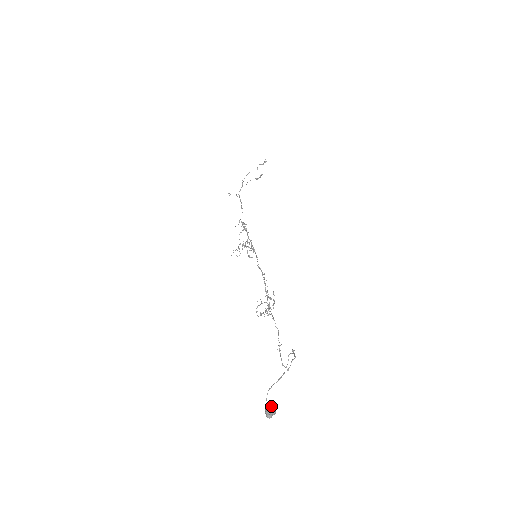
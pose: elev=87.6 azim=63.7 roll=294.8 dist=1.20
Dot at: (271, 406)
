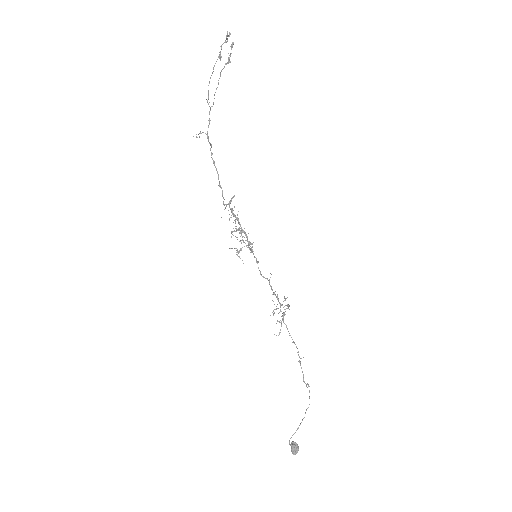
Dot at: (294, 448)
